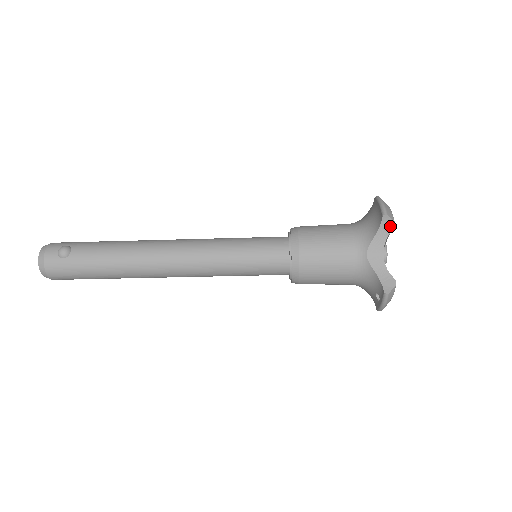
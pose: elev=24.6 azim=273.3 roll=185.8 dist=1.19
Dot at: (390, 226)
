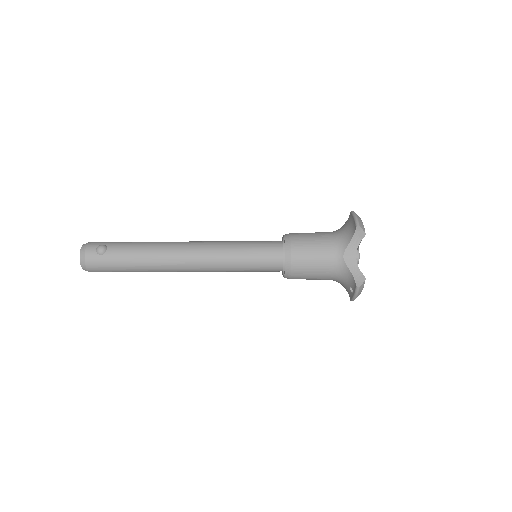
Dot at: (362, 235)
